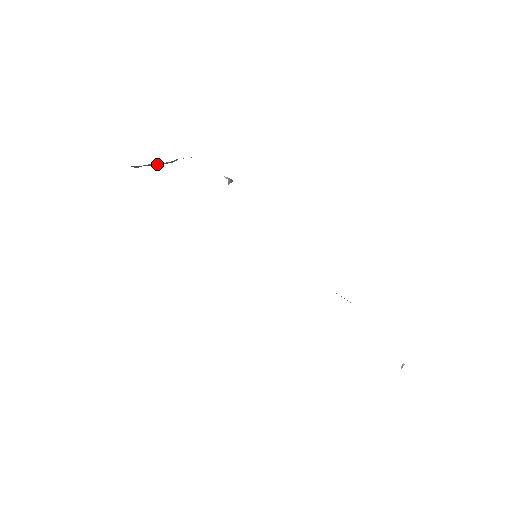
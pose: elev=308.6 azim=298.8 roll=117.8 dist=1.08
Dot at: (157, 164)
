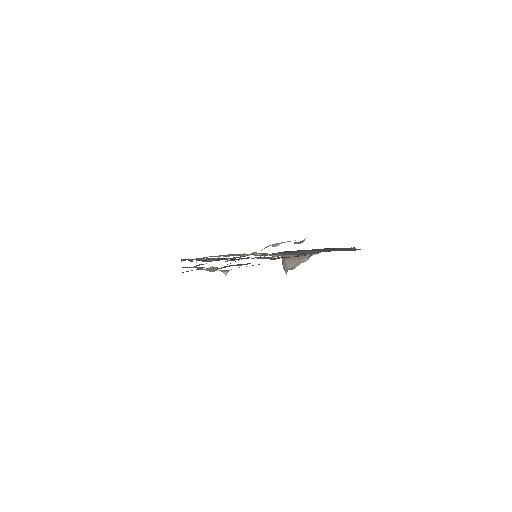
Dot at: occluded
